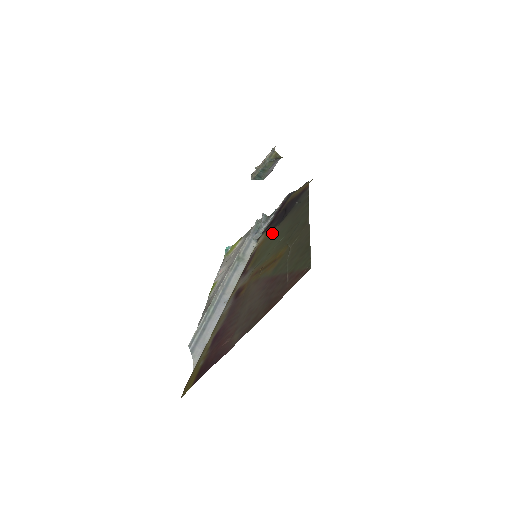
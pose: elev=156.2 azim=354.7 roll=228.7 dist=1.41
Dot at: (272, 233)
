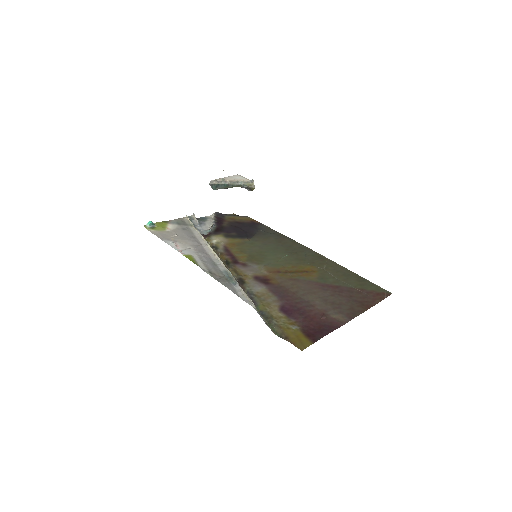
Dot at: (247, 242)
